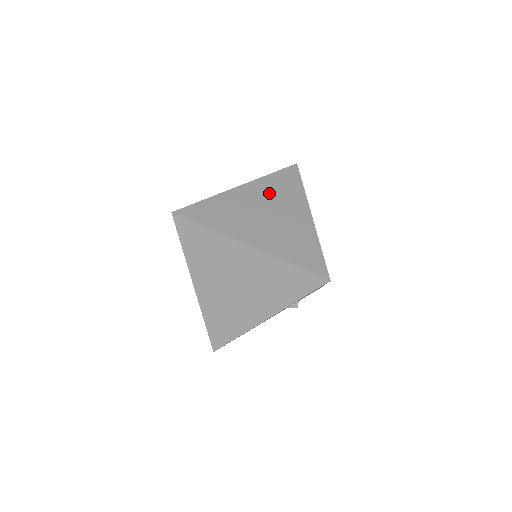
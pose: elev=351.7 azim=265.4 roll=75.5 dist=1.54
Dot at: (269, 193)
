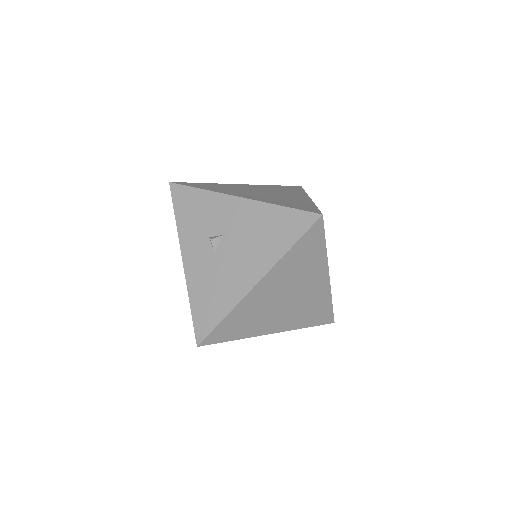
Dot at: (289, 275)
